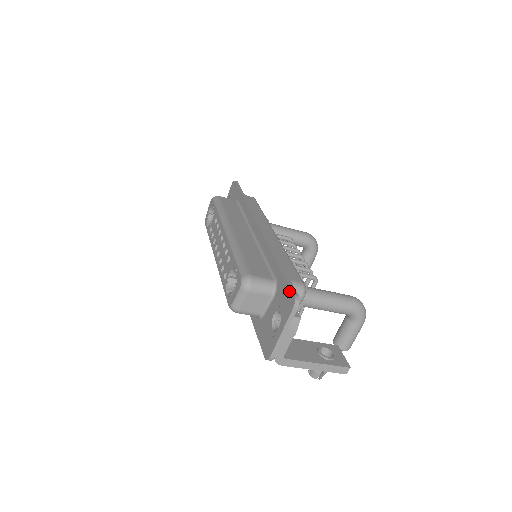
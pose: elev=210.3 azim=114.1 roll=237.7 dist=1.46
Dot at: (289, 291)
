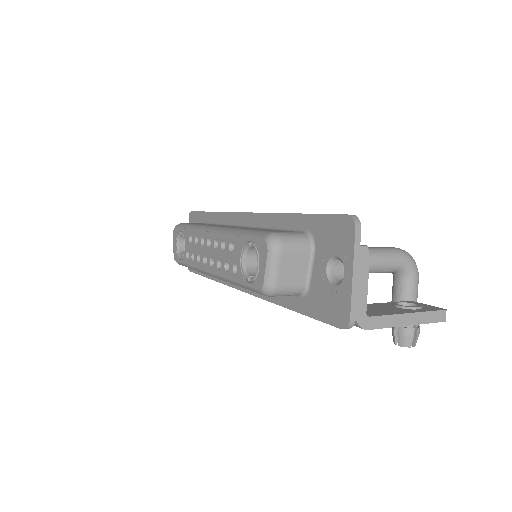
Dot at: (336, 219)
